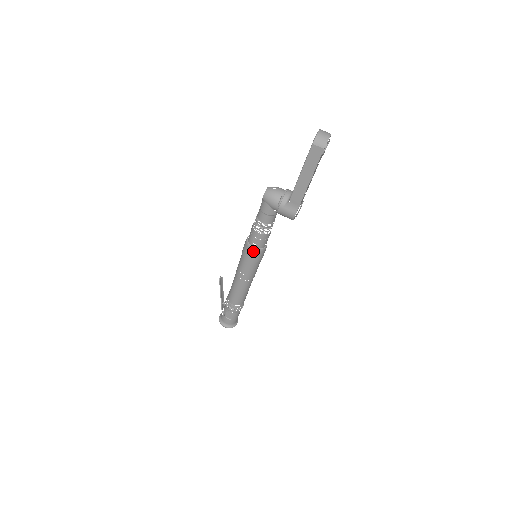
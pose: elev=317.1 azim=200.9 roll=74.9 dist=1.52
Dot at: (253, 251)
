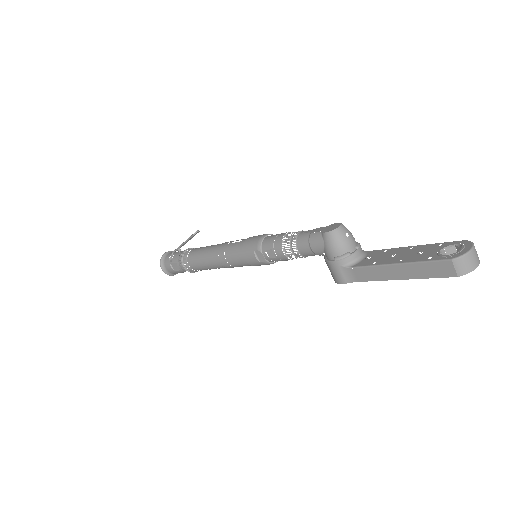
Dot at: (259, 257)
